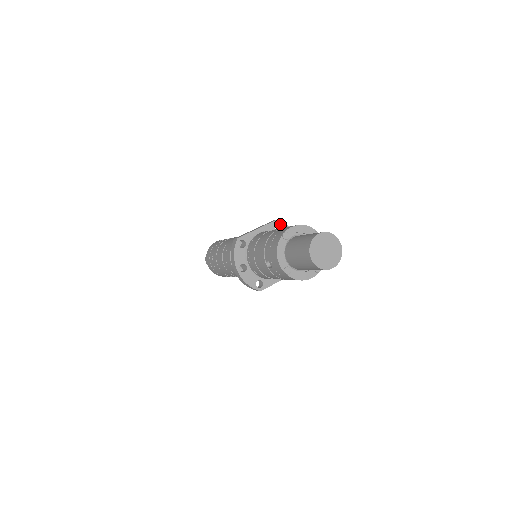
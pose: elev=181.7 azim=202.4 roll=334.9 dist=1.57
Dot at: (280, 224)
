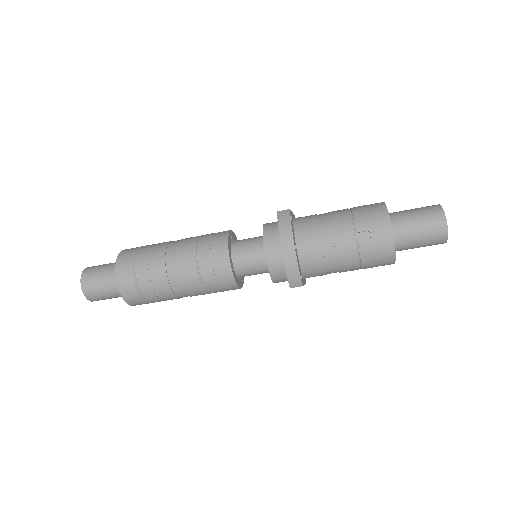
Dot at: occluded
